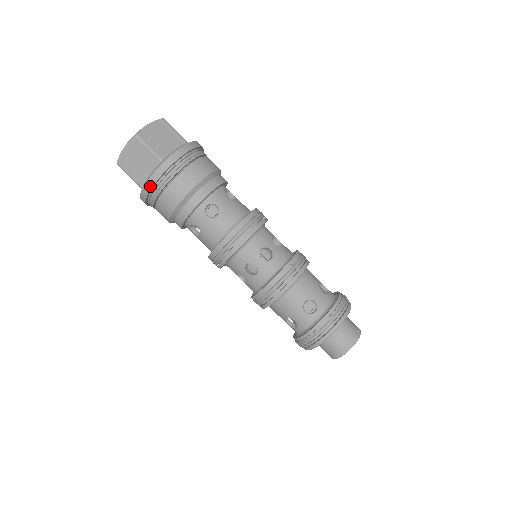
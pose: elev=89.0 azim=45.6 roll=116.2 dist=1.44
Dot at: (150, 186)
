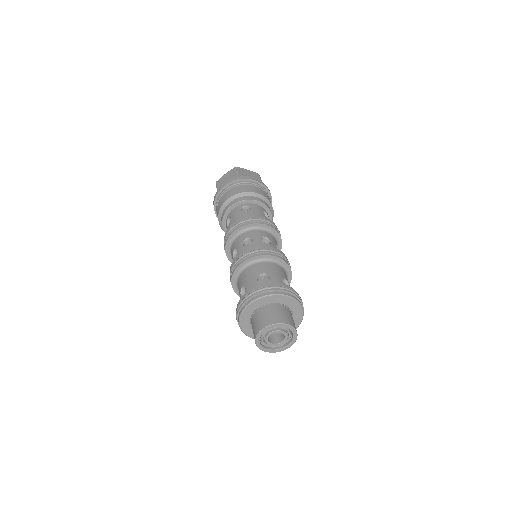
Dot at: (251, 178)
